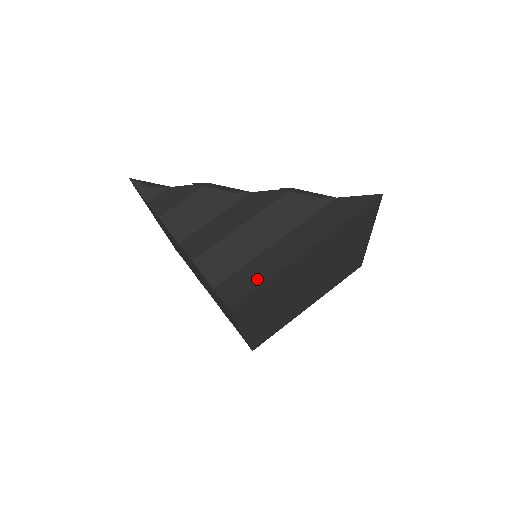
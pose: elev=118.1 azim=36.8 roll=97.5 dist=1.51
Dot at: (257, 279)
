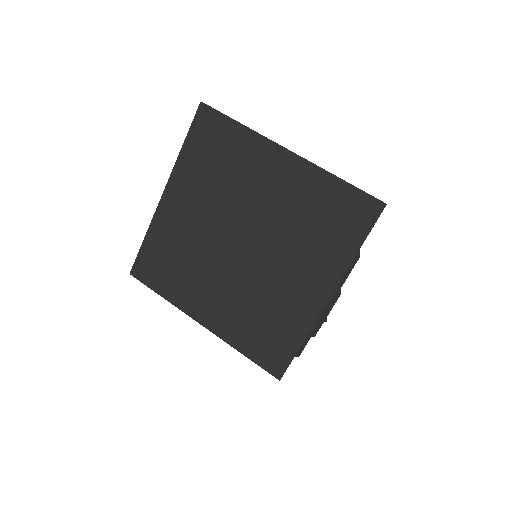
Dot at: occluded
